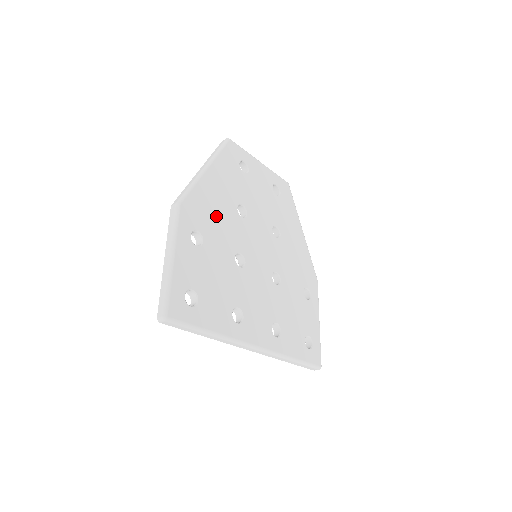
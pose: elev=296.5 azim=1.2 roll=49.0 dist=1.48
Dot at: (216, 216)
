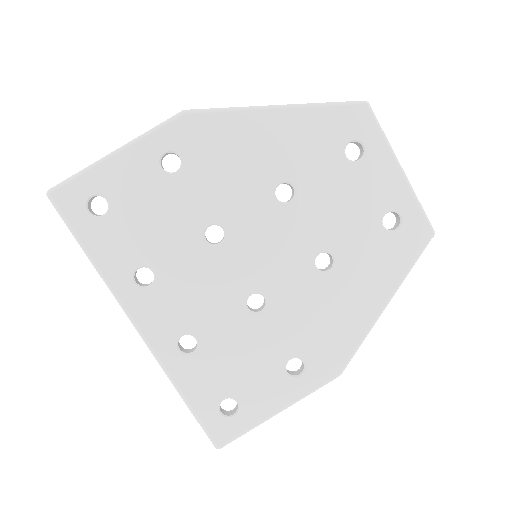
Dot at: (230, 164)
